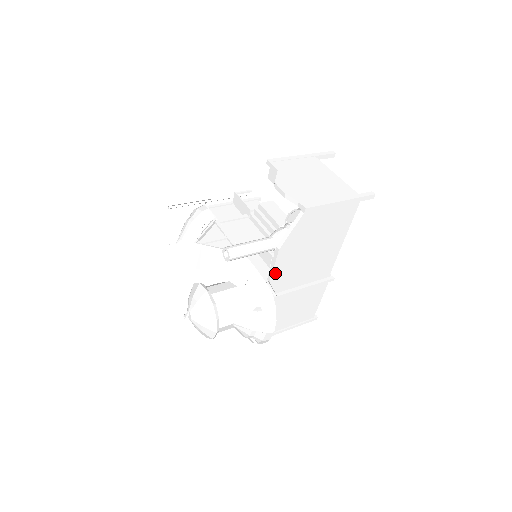
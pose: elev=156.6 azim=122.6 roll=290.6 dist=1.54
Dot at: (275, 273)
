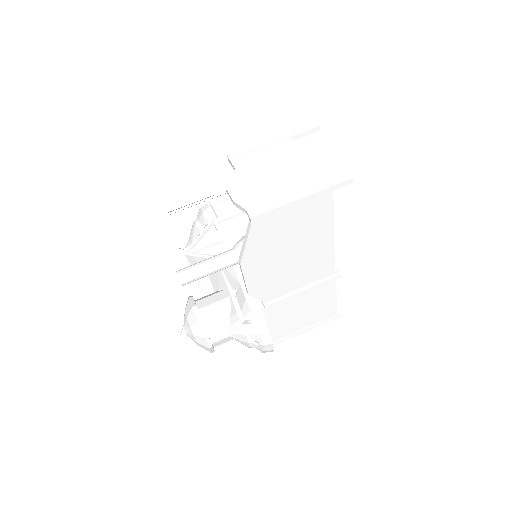
Dot at: (251, 285)
